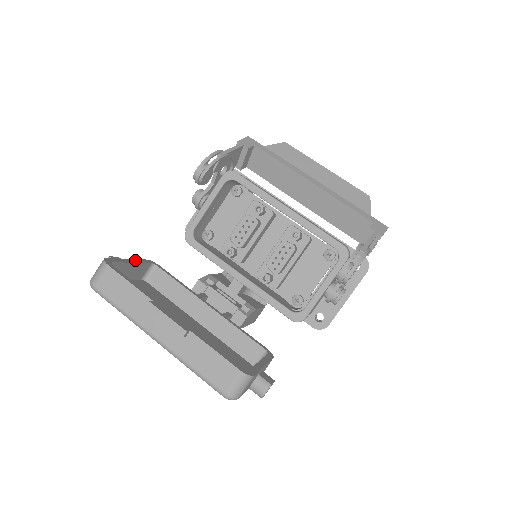
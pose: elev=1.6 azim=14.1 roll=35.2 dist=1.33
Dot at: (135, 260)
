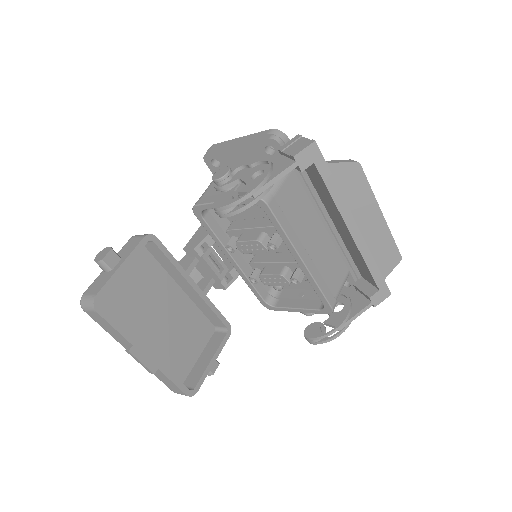
Dot at: (129, 258)
